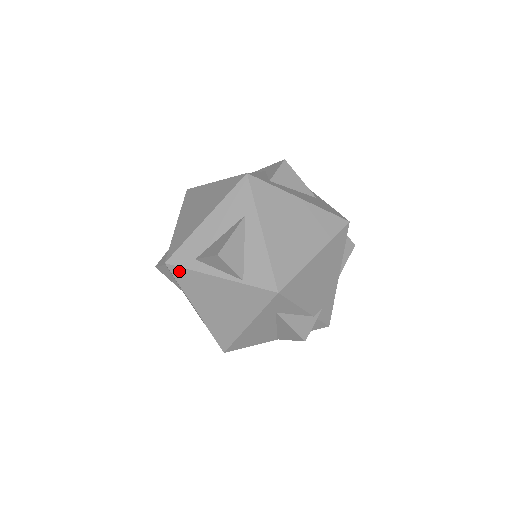
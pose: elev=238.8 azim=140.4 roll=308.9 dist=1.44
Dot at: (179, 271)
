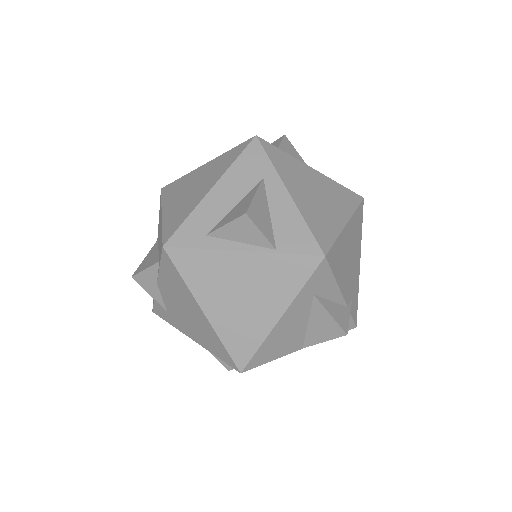
Dot at: (183, 255)
